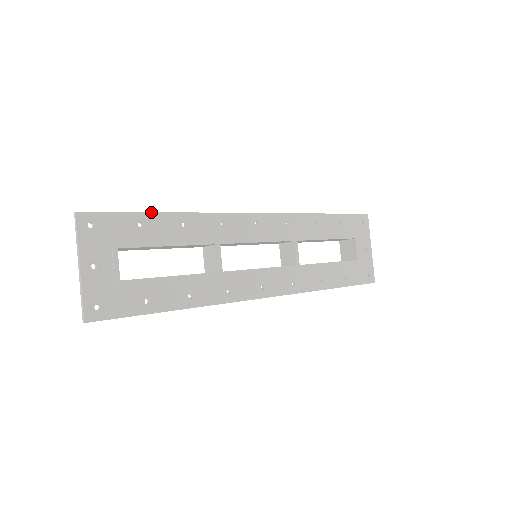
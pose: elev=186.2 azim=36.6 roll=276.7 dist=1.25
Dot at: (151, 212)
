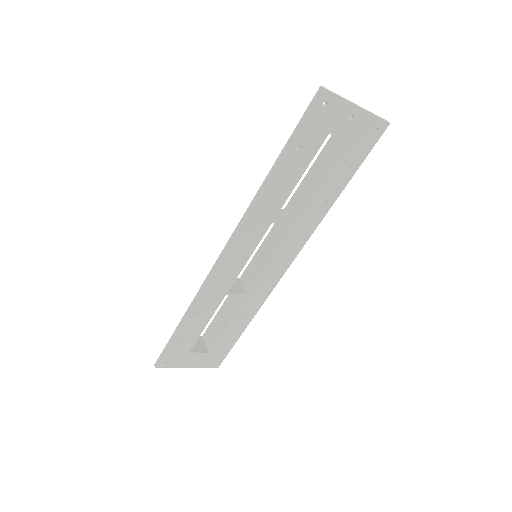
Dot at: (177, 332)
